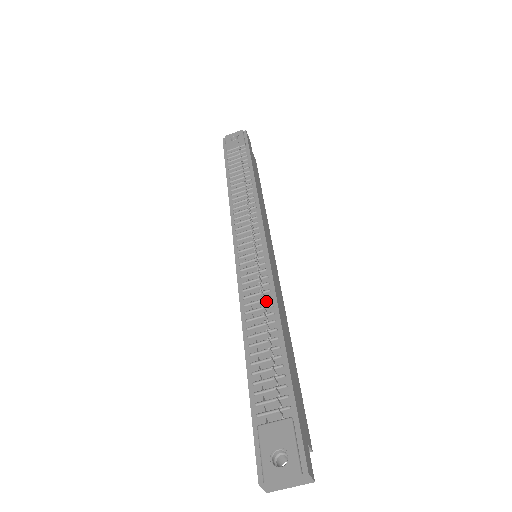
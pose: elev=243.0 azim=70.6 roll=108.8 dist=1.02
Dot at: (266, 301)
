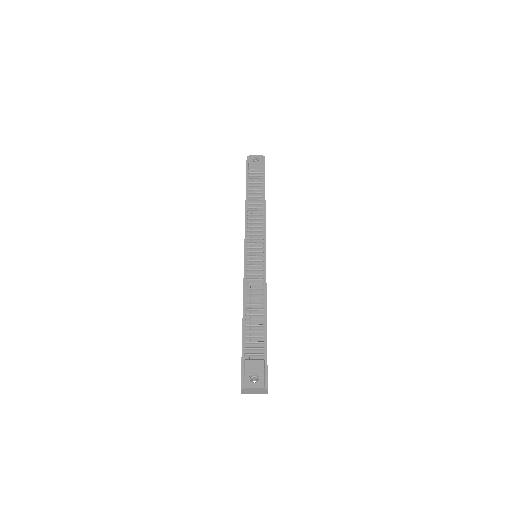
Dot at: (260, 290)
